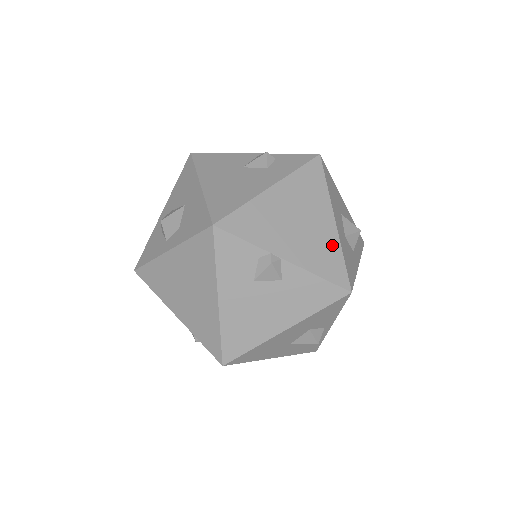
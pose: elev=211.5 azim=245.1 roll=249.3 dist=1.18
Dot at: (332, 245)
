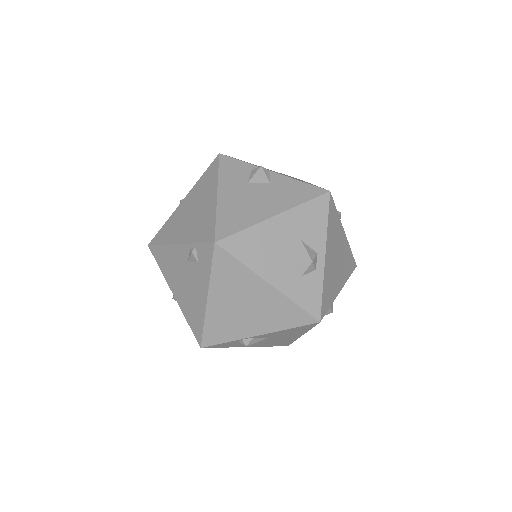
Dot at: (312, 184)
